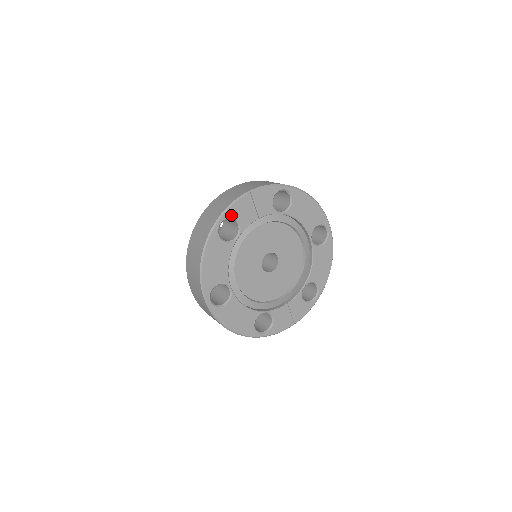
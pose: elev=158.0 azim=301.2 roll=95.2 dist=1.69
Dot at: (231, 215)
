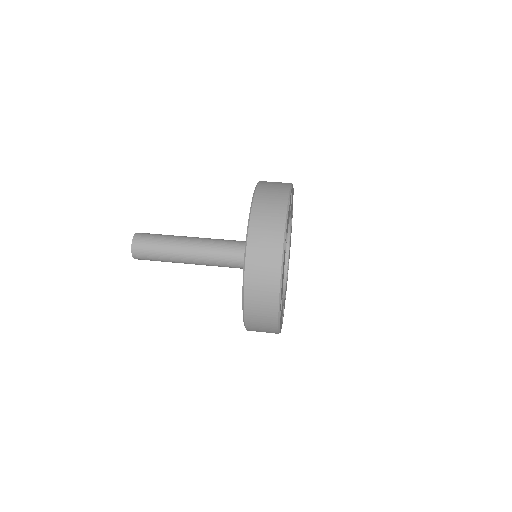
Dot at: occluded
